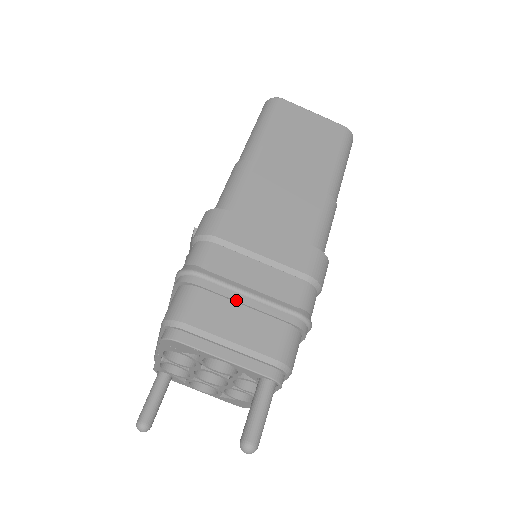
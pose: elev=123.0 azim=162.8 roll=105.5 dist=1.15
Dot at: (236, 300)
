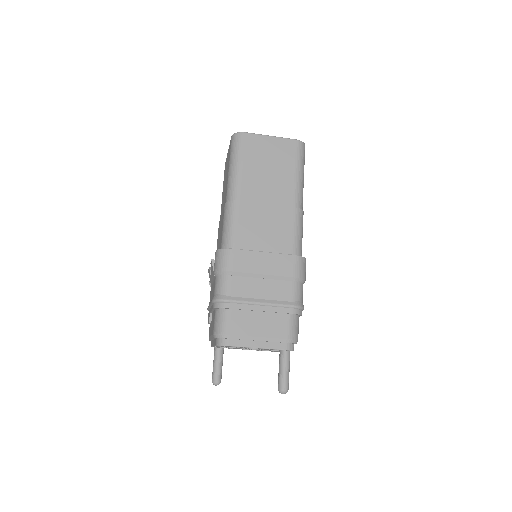
Dot at: (254, 310)
